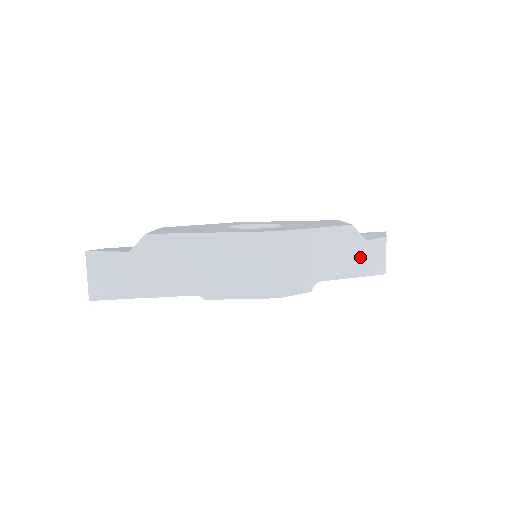
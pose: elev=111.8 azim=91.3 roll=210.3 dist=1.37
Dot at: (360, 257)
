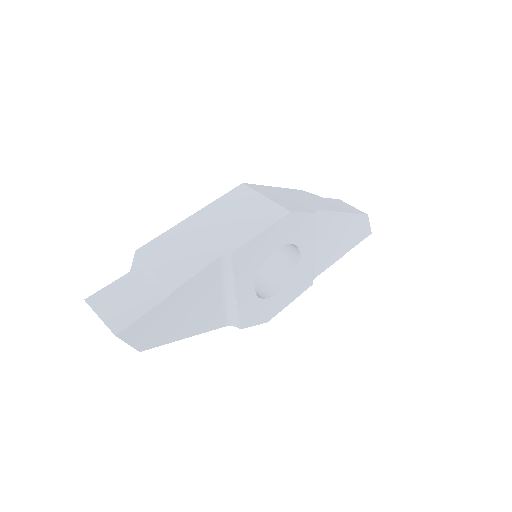
Dot at: (332, 204)
